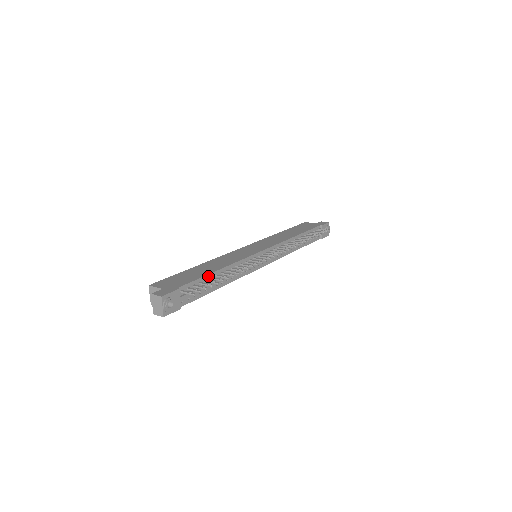
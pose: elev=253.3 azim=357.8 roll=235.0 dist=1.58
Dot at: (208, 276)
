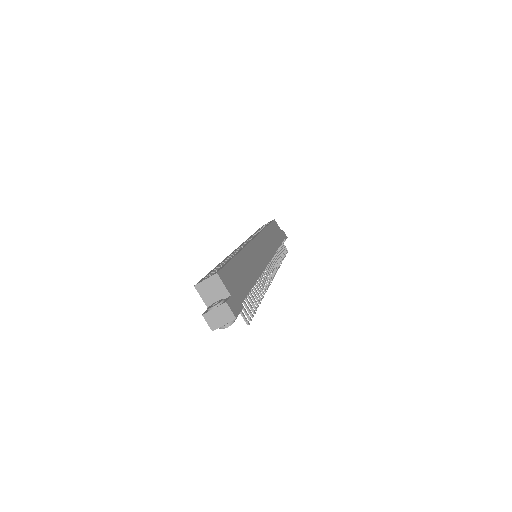
Dot at: (250, 289)
